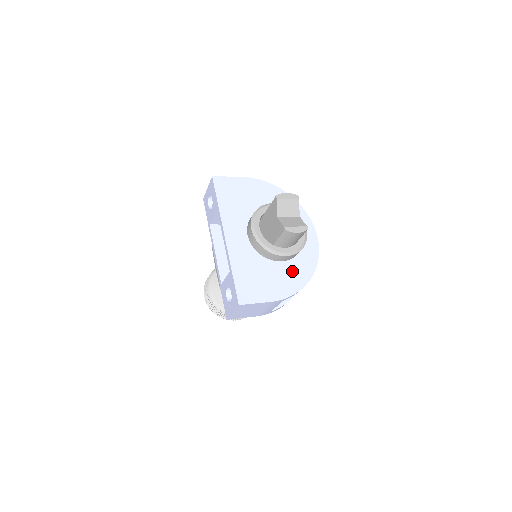
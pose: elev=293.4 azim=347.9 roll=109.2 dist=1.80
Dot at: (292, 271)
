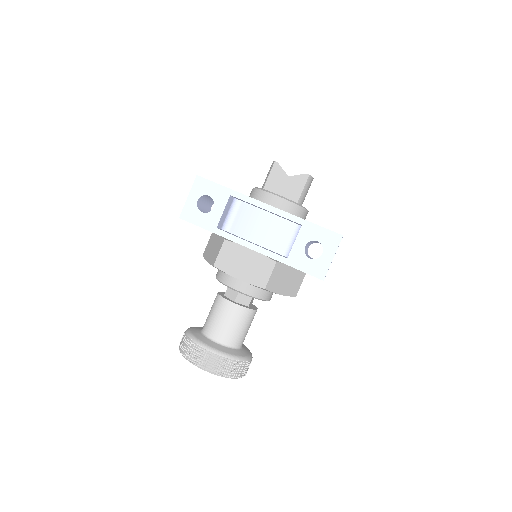
Dot at: occluded
